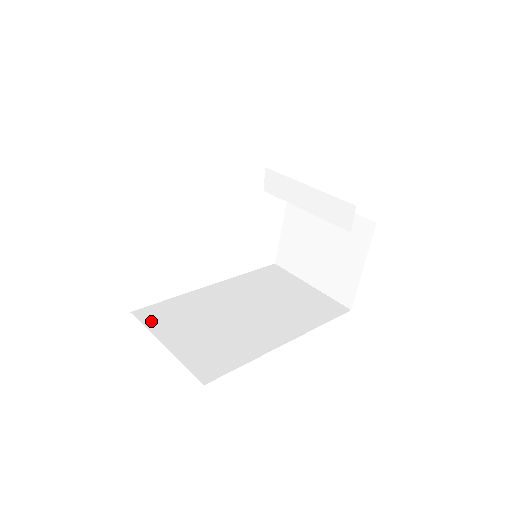
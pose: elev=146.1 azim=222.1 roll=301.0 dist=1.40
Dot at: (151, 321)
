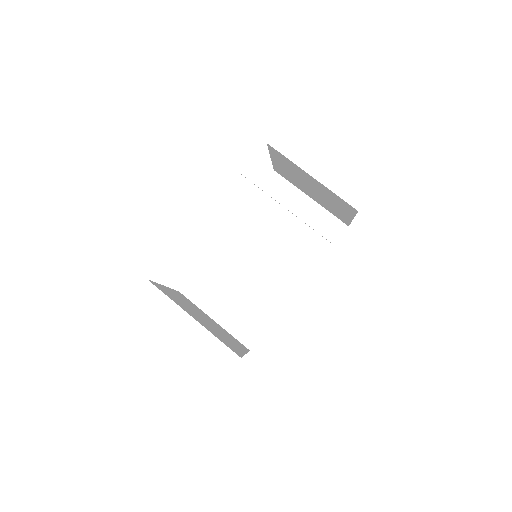
Dot at: (197, 297)
